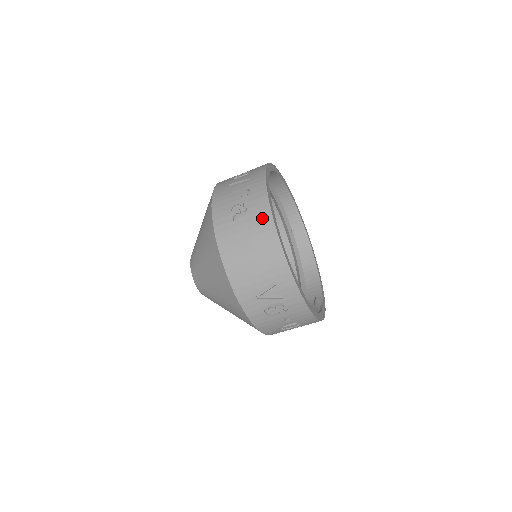
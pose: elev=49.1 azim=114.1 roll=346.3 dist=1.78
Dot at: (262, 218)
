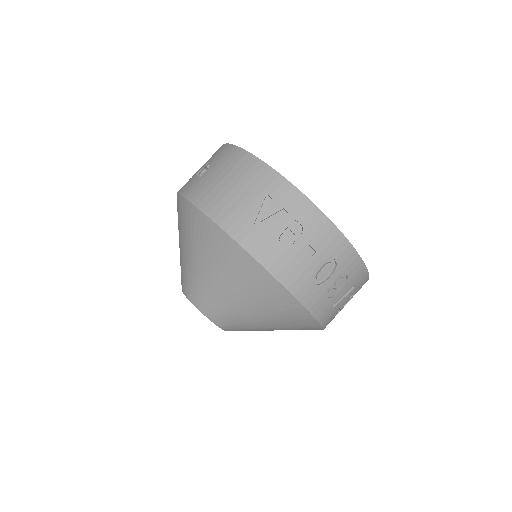
Dot at: (227, 154)
